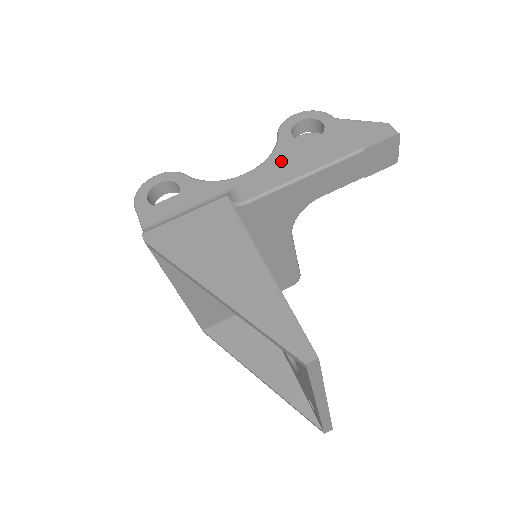
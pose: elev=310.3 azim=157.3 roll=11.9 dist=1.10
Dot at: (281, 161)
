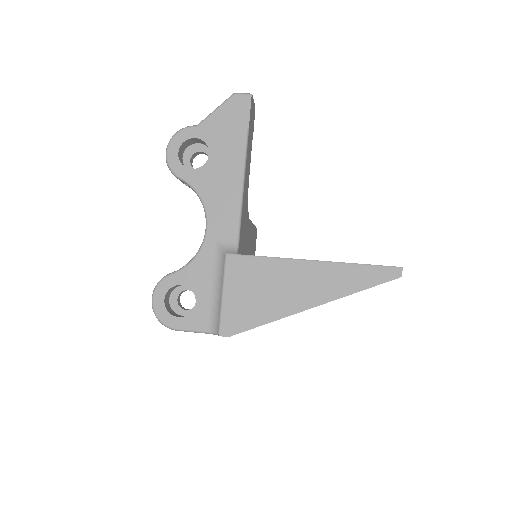
Dot at: (214, 194)
